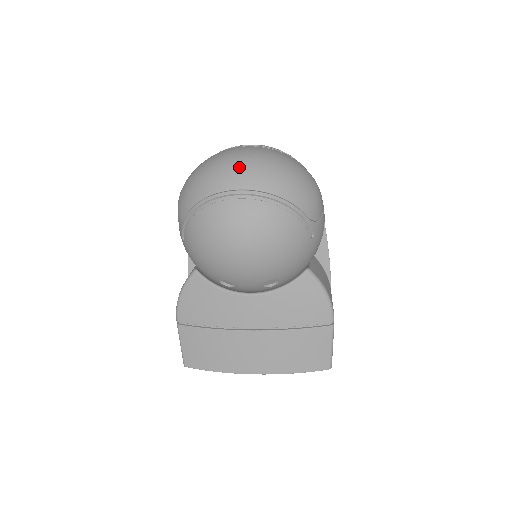
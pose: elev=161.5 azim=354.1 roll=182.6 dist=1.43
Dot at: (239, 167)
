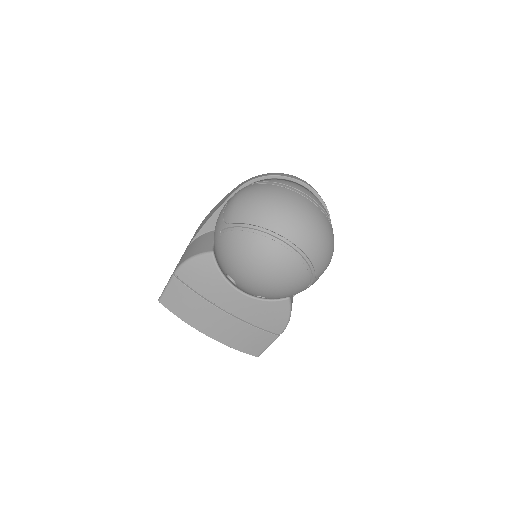
Dot at: (296, 221)
